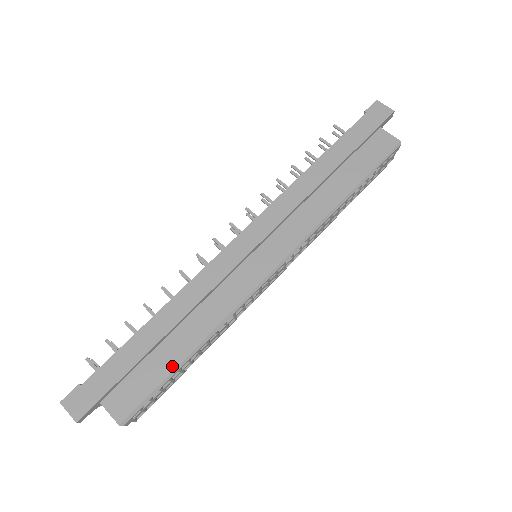
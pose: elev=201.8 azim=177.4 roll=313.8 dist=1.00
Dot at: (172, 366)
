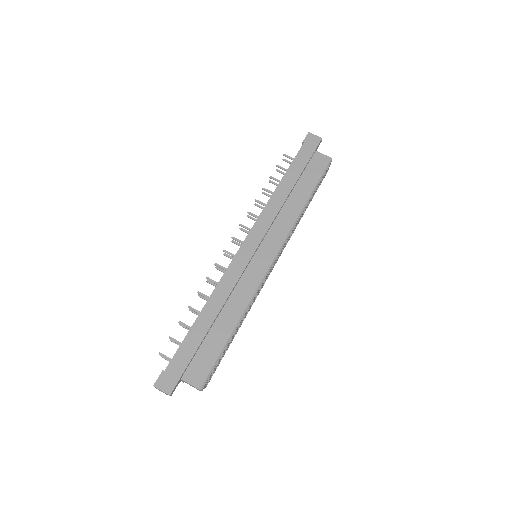
Dot at: (223, 342)
